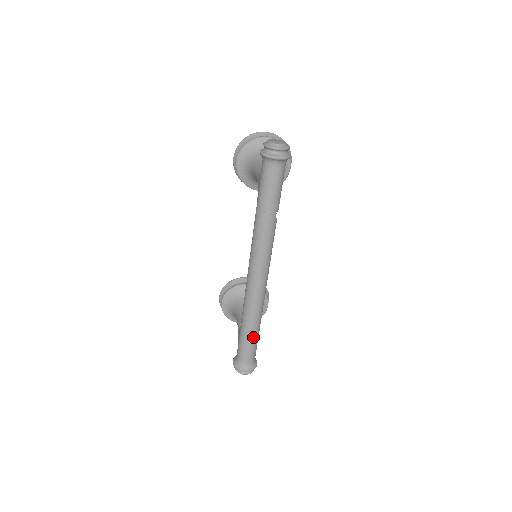
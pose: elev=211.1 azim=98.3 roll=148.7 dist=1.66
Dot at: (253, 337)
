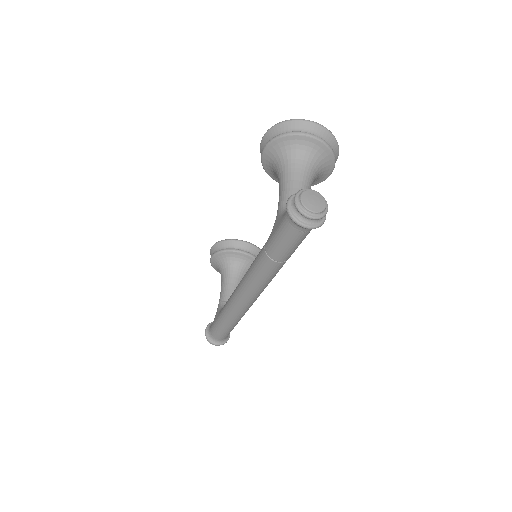
Dot at: (229, 328)
